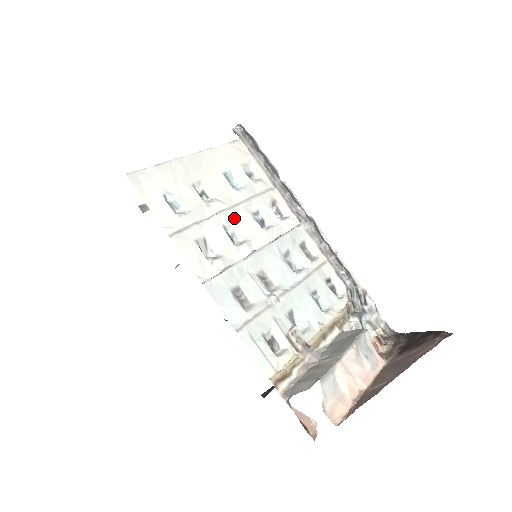
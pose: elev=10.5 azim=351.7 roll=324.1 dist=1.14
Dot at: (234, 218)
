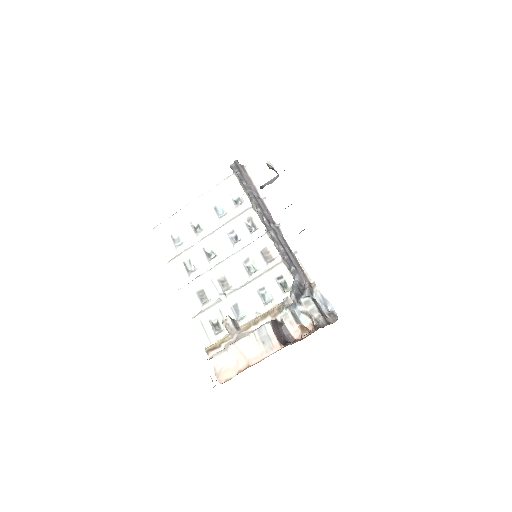
Dot at: (212, 240)
